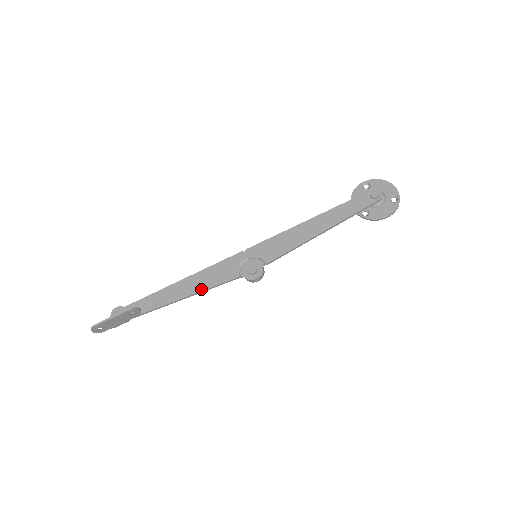
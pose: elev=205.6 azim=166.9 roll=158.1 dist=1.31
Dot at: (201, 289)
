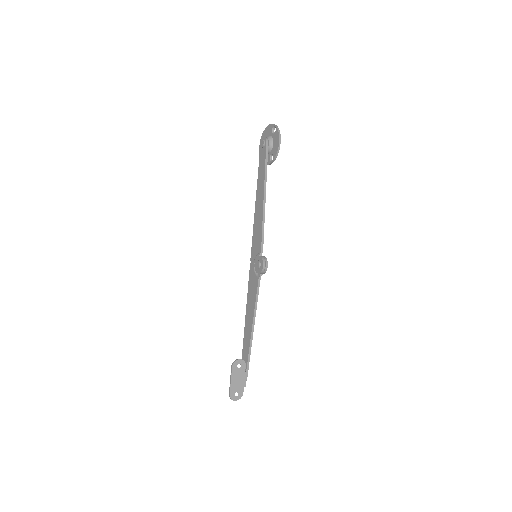
Dot at: (253, 309)
